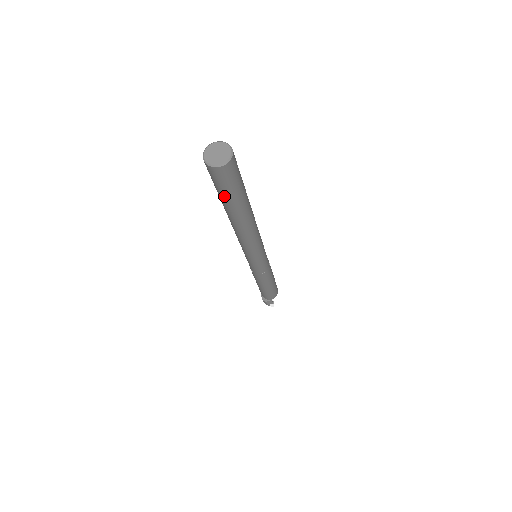
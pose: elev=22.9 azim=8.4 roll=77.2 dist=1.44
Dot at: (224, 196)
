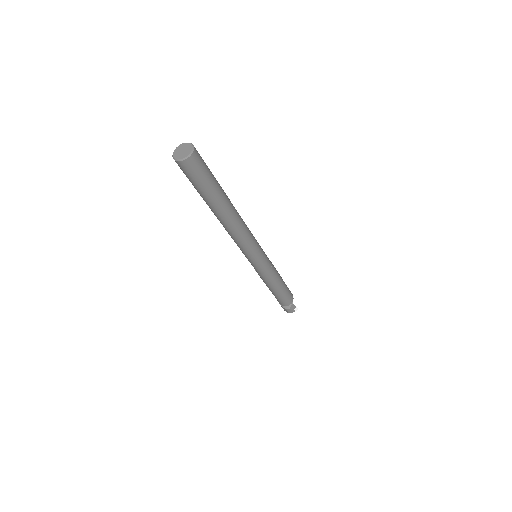
Dot at: (206, 188)
